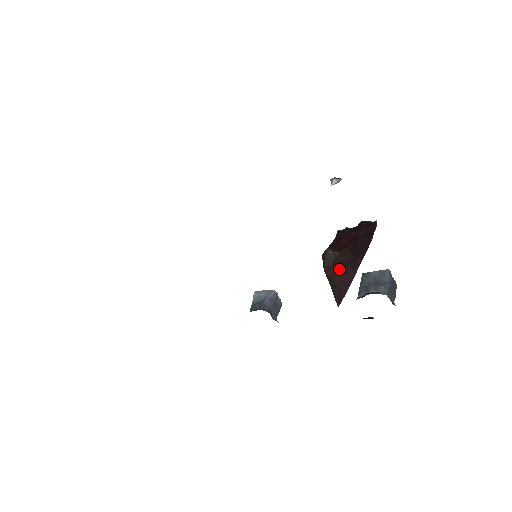
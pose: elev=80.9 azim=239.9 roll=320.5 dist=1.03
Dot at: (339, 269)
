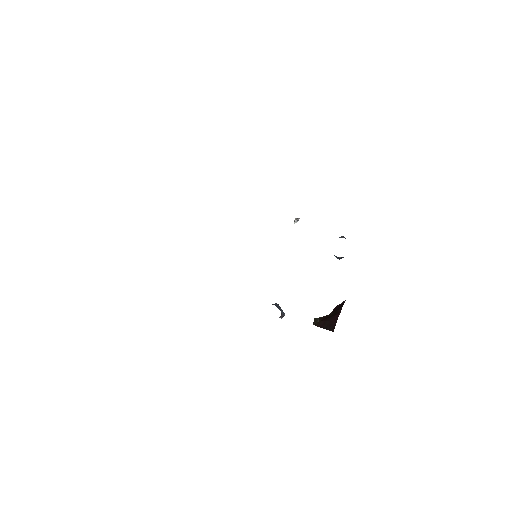
Dot at: (327, 319)
